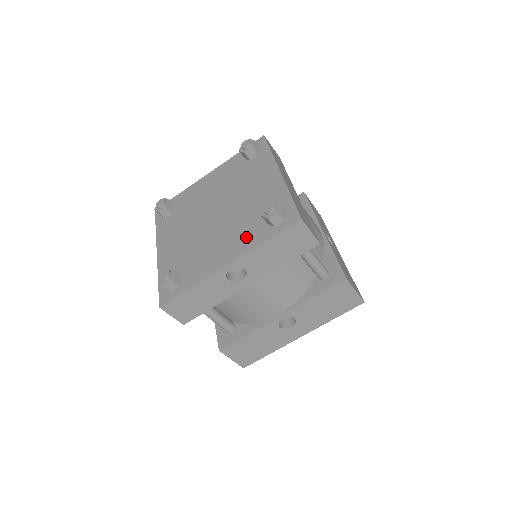
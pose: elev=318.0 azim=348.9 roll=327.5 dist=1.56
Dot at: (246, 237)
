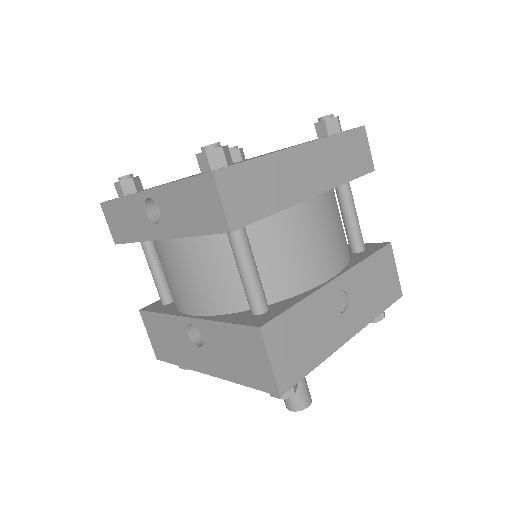
Dot at: occluded
